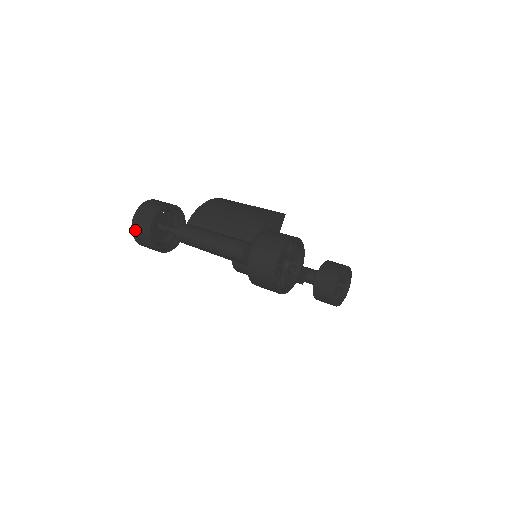
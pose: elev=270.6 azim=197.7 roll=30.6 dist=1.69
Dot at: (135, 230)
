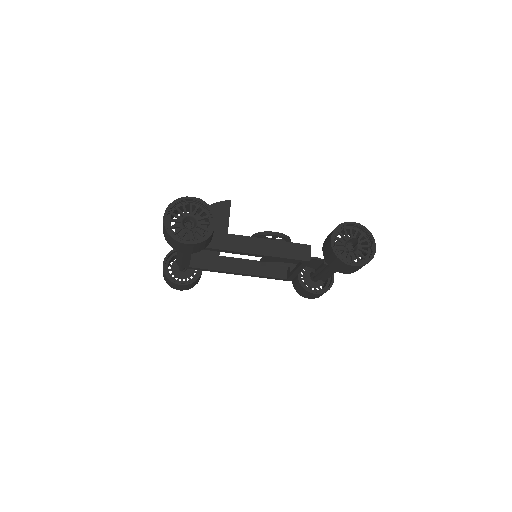
Dot at: (164, 278)
